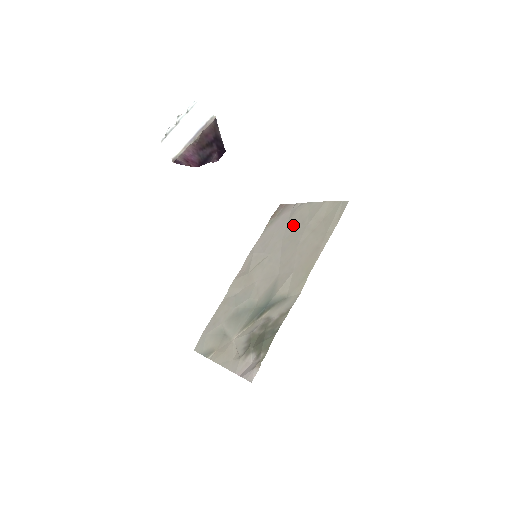
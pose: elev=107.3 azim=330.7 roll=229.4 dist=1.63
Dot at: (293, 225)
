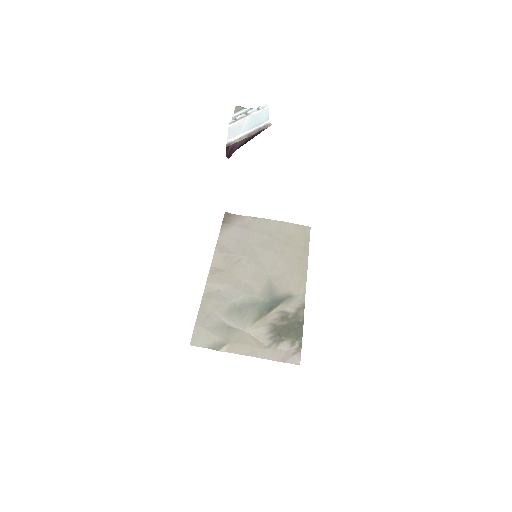
Dot at: (259, 235)
